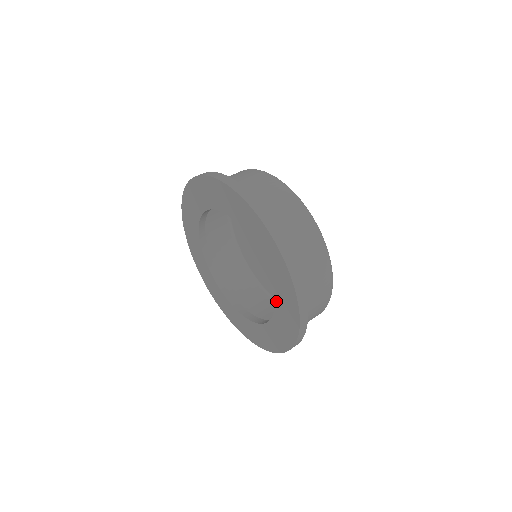
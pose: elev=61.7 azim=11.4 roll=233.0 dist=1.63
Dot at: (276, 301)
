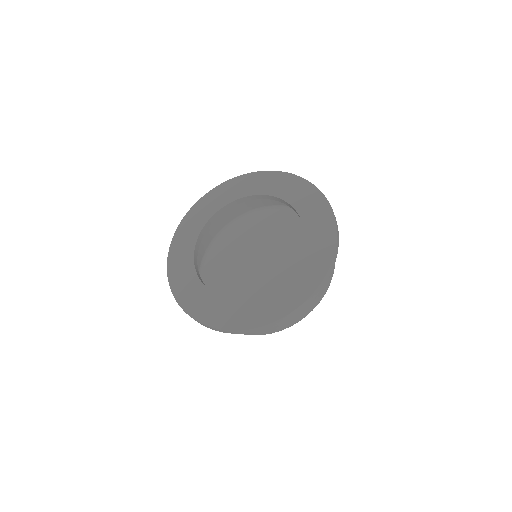
Dot at: (291, 274)
